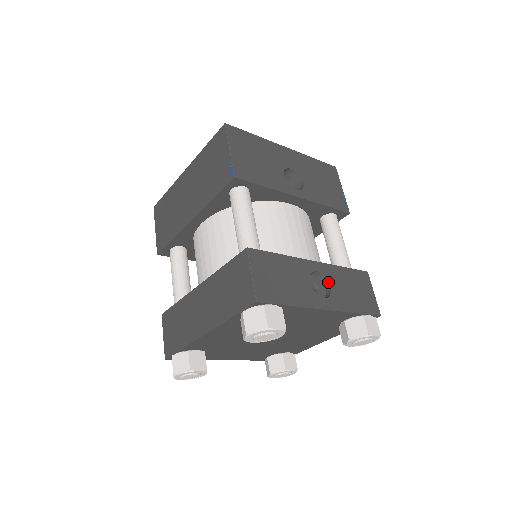
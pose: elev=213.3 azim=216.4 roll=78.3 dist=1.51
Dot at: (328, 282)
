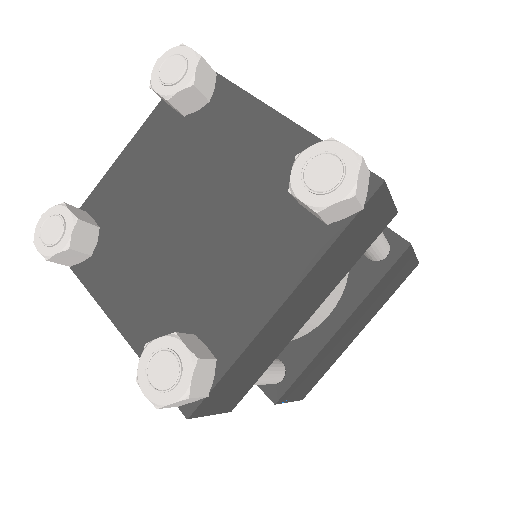
Dot at: occluded
